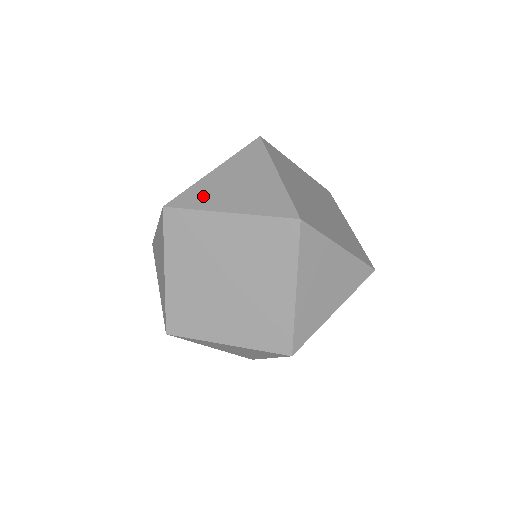
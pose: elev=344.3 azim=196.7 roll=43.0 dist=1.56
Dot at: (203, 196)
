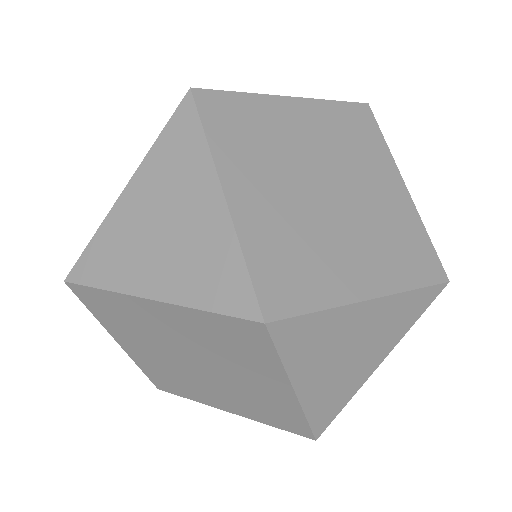
Dot at: (113, 258)
